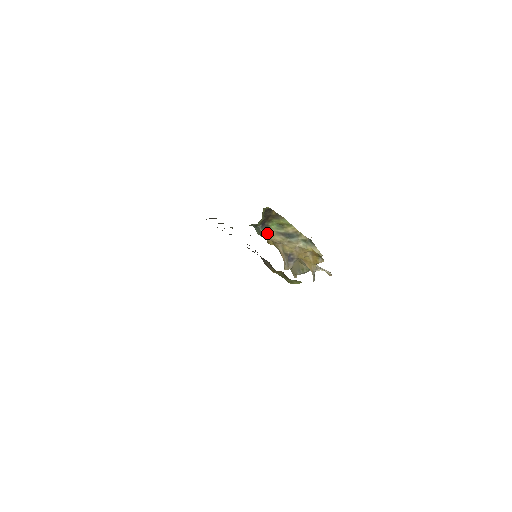
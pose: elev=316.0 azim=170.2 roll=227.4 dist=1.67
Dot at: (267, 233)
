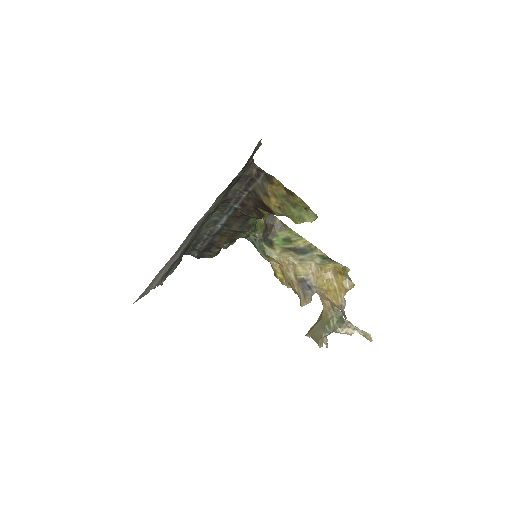
Dot at: (271, 250)
